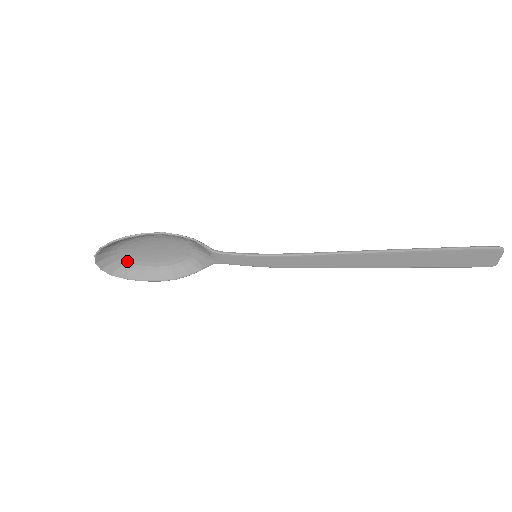
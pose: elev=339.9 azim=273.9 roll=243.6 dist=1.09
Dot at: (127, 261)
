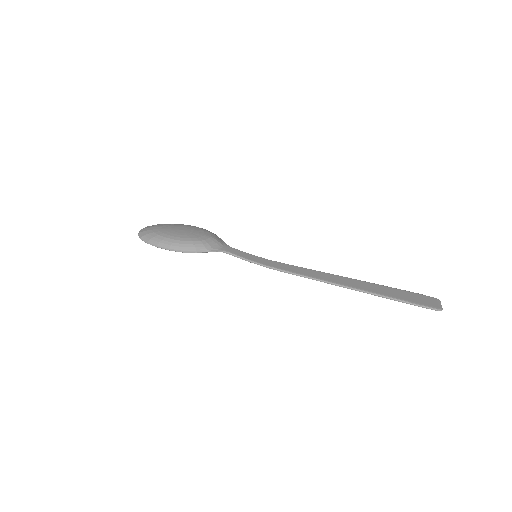
Dot at: (162, 225)
